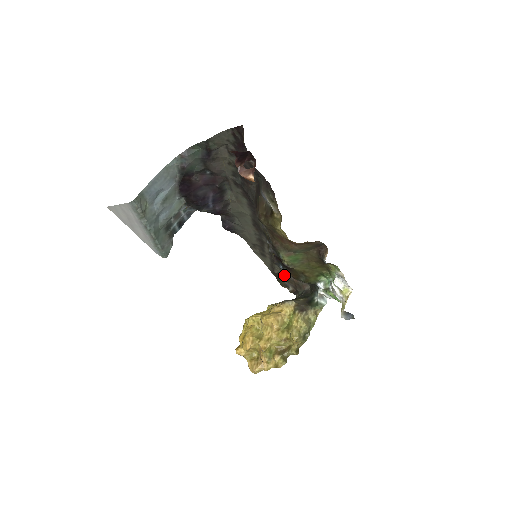
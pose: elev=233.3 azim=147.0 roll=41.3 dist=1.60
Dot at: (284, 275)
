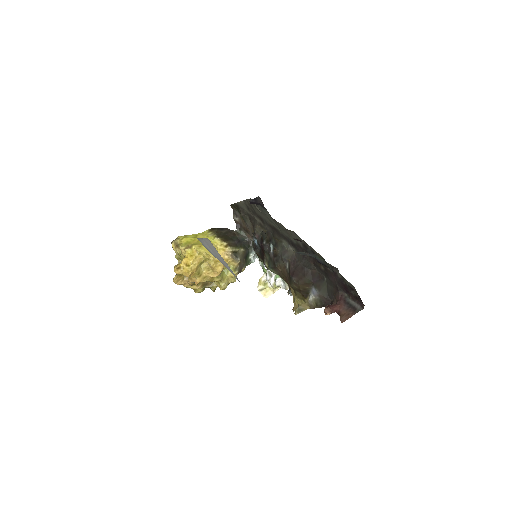
Dot at: (245, 219)
